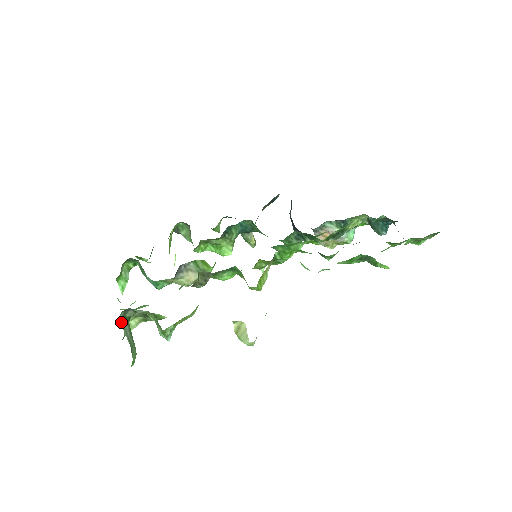
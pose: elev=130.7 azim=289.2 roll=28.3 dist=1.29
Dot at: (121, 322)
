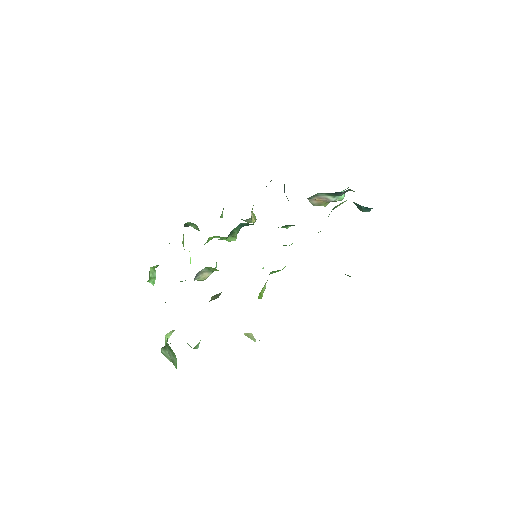
Dot at: (163, 354)
